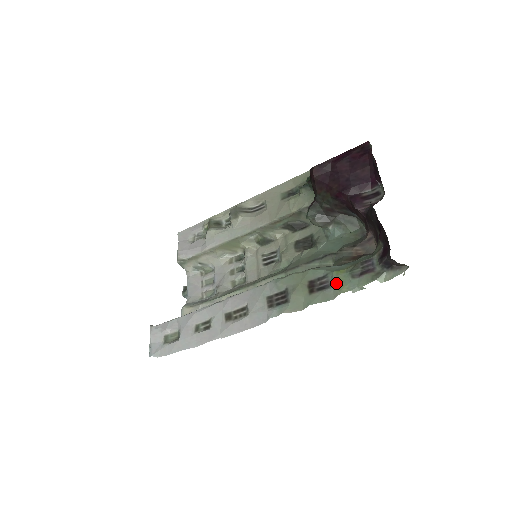
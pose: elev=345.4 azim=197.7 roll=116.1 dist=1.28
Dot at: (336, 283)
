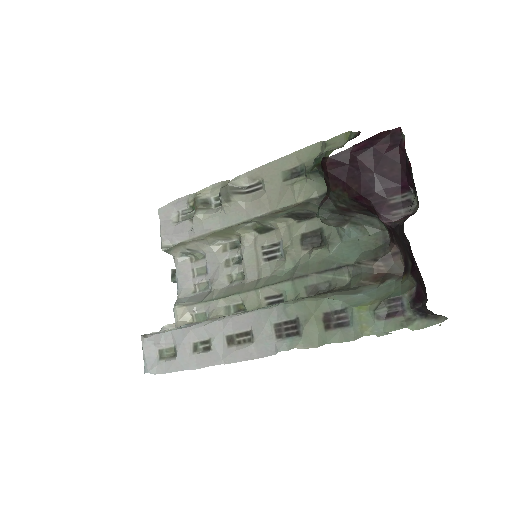
Dot at: (357, 323)
